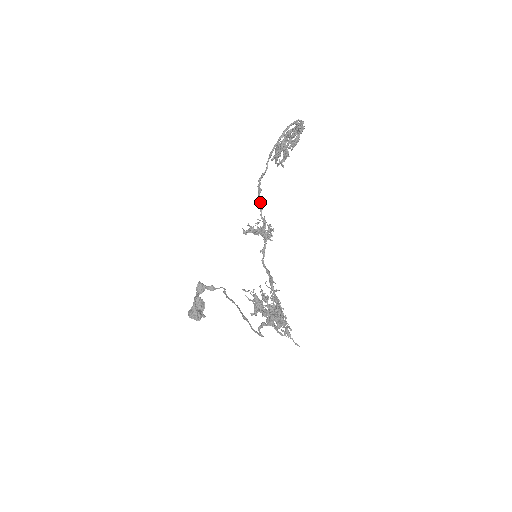
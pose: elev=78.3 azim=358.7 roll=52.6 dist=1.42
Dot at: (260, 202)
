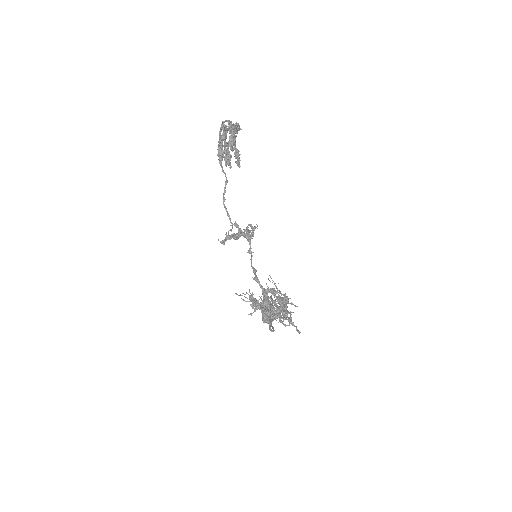
Dot at: occluded
